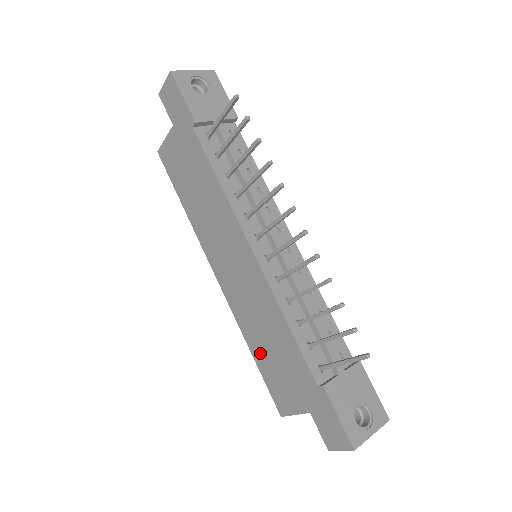
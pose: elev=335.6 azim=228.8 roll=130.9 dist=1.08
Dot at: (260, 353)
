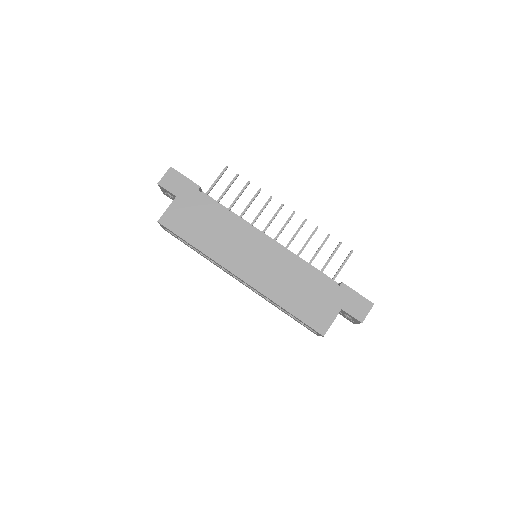
Dot at: (293, 302)
